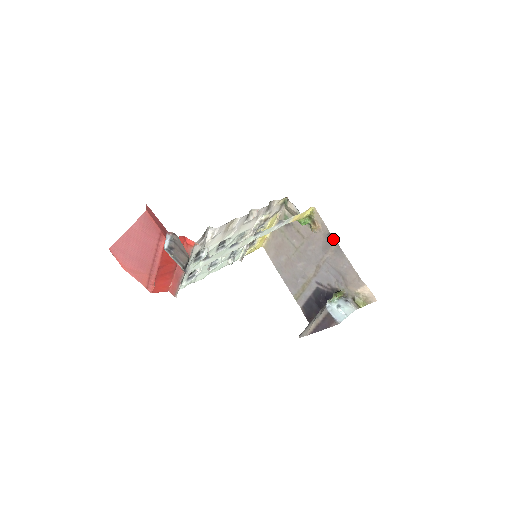
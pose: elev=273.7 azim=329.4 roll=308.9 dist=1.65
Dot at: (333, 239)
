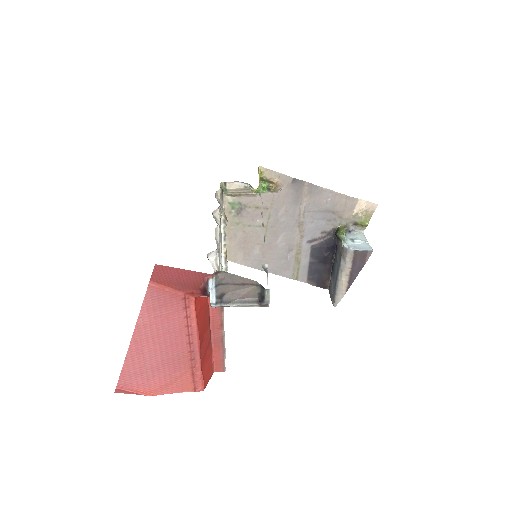
Dot at: (300, 182)
